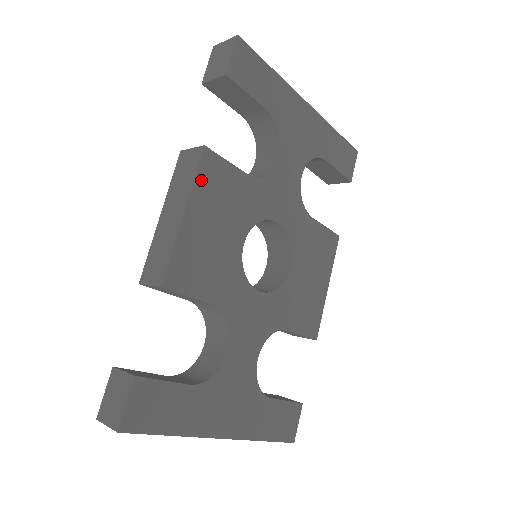
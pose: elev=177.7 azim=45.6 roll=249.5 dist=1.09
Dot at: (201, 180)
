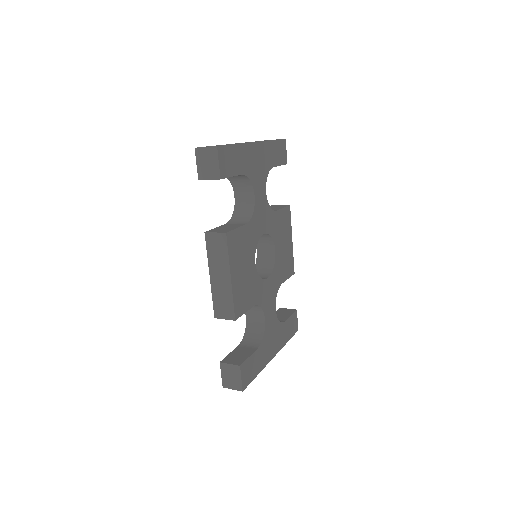
Dot at: (231, 253)
